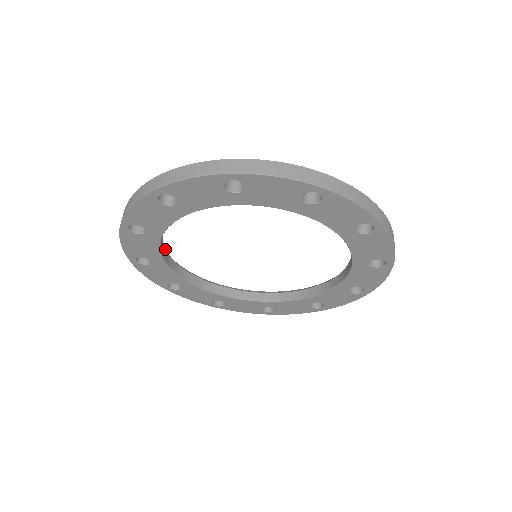
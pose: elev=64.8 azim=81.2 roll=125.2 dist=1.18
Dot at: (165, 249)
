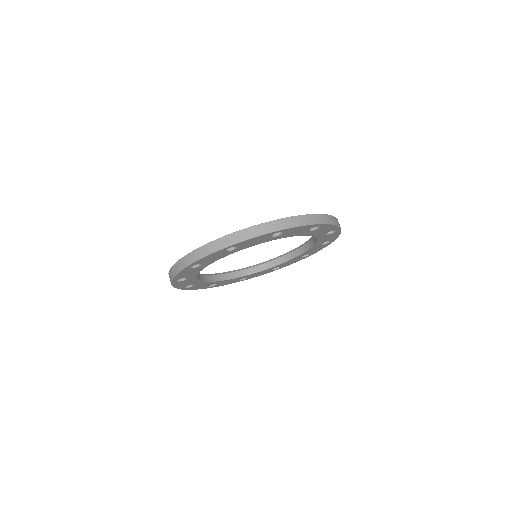
Dot at: (216, 275)
